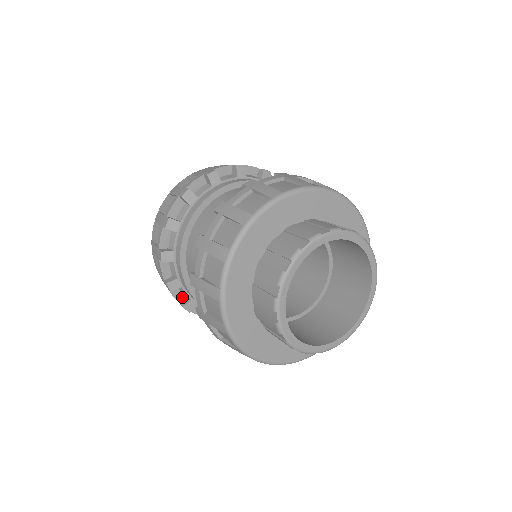
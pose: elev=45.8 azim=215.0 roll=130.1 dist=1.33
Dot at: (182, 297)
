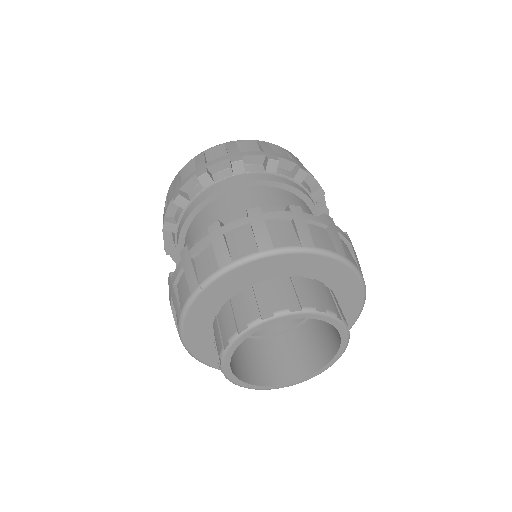
Dot at: (179, 259)
